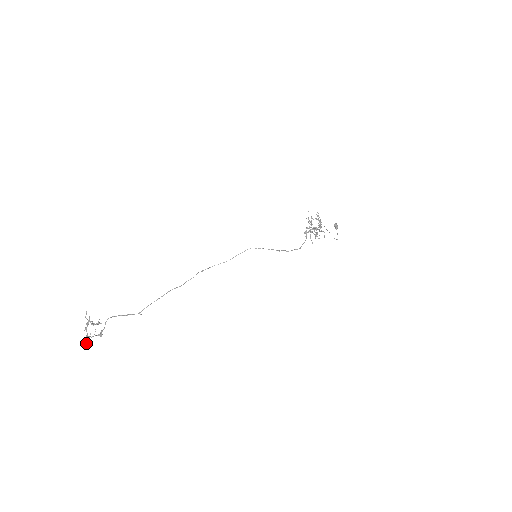
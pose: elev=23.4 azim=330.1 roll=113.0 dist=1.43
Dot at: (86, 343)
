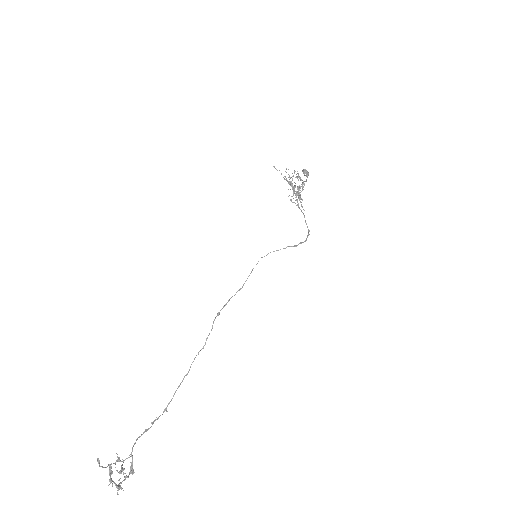
Dot at: occluded
